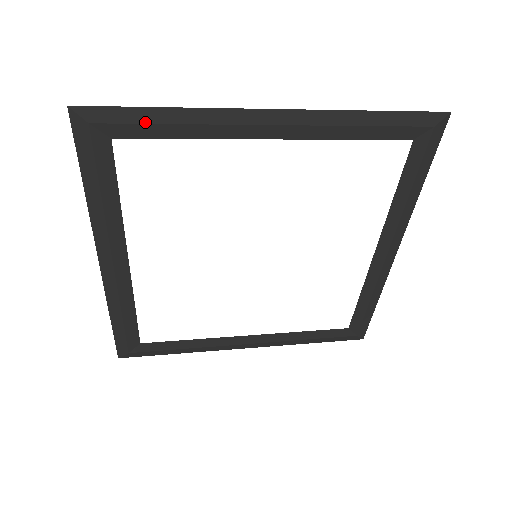
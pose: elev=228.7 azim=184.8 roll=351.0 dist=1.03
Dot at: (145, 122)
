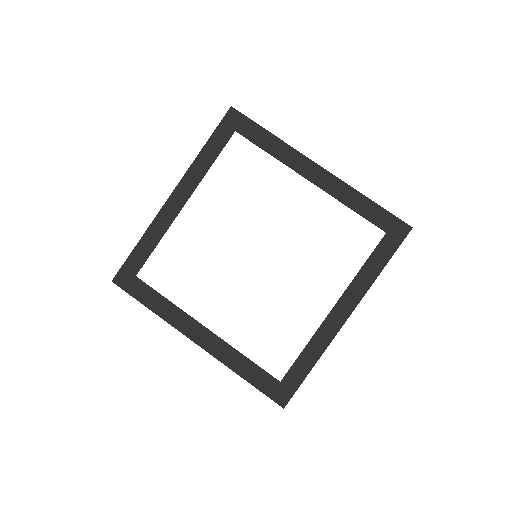
Dot at: (138, 255)
